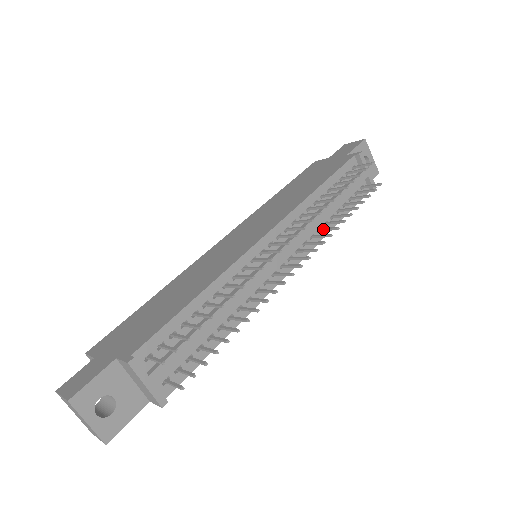
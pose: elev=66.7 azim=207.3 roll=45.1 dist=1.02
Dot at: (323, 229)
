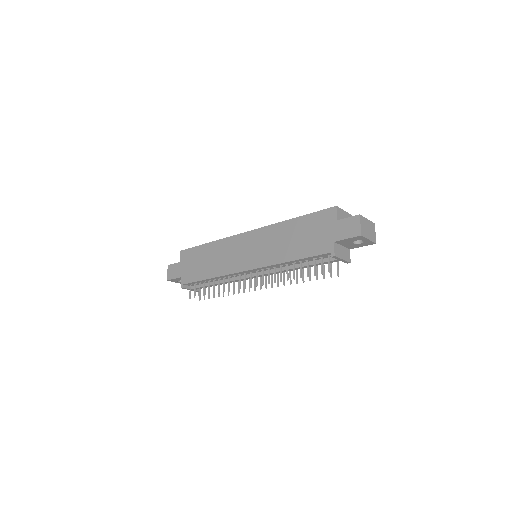
Dot at: (289, 273)
